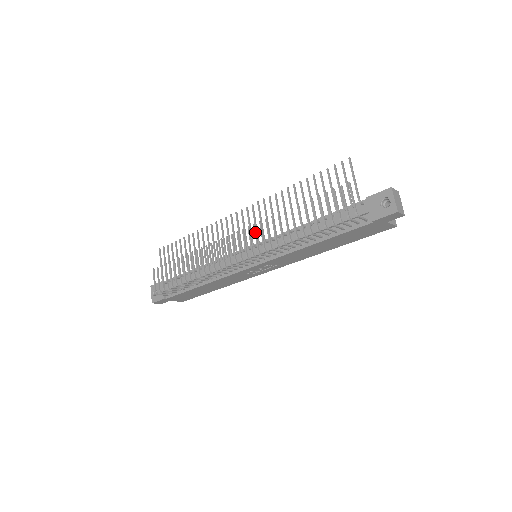
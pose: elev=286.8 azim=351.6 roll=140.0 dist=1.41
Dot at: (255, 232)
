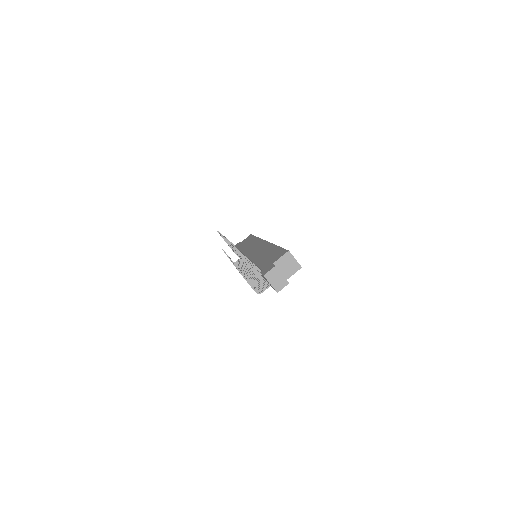
Dot at: occluded
